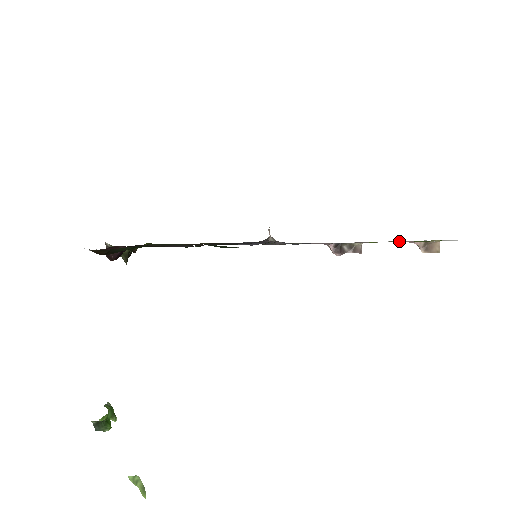
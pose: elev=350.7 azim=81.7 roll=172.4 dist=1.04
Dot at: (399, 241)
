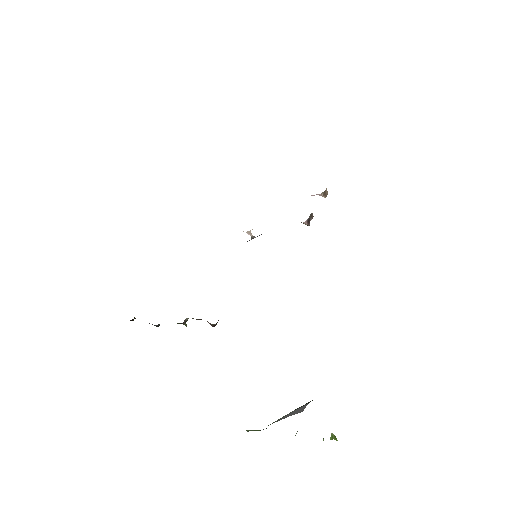
Dot at: occluded
